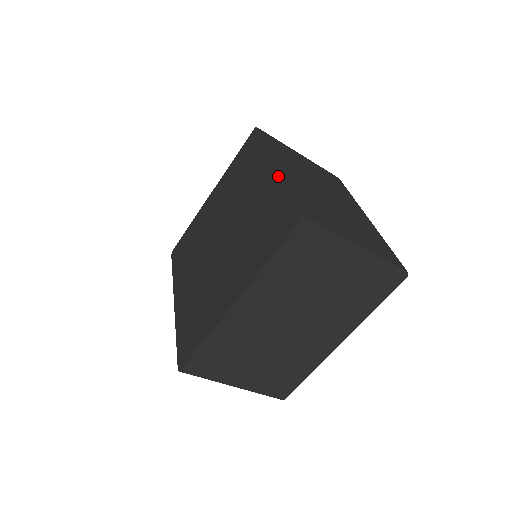
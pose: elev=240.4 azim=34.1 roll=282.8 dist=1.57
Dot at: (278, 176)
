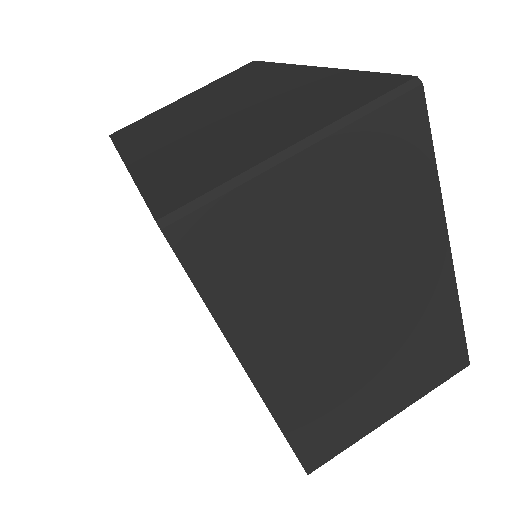
Dot at: occluded
